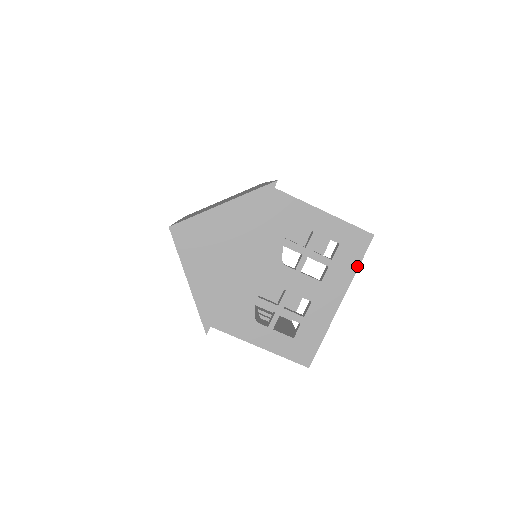
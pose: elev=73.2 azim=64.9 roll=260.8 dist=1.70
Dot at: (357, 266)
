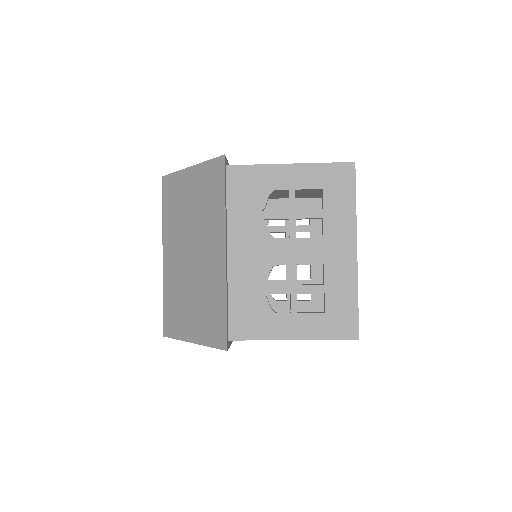
Dot at: occluded
